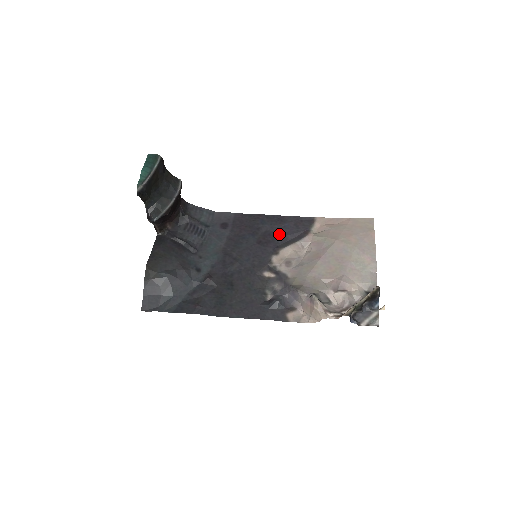
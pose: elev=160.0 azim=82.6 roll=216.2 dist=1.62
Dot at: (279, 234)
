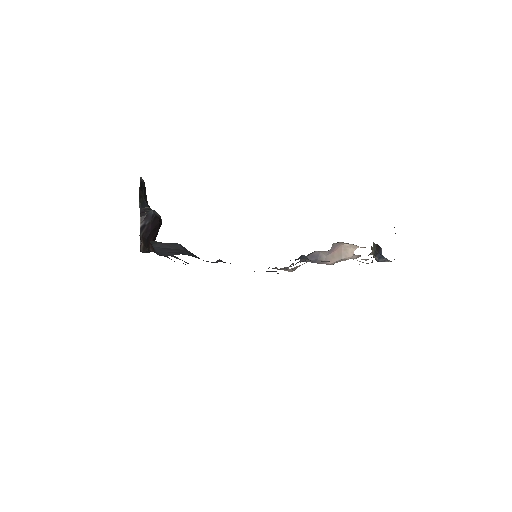
Dot at: occluded
